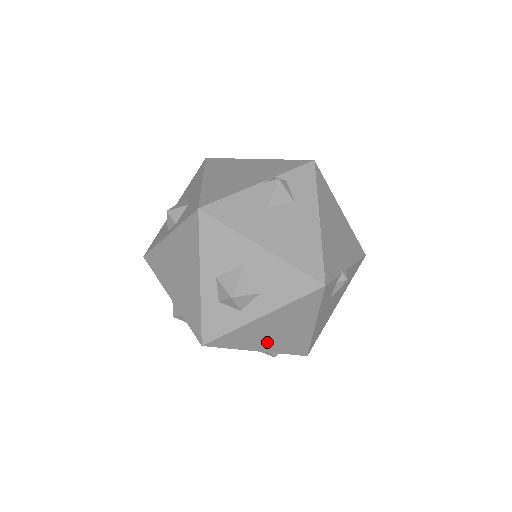
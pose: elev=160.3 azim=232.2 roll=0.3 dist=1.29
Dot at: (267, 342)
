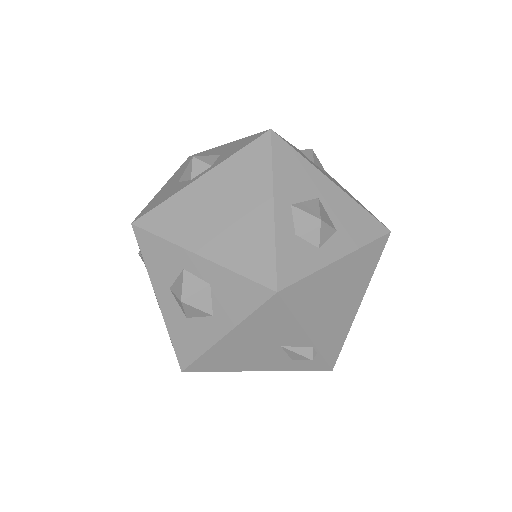
Dot at: (322, 318)
